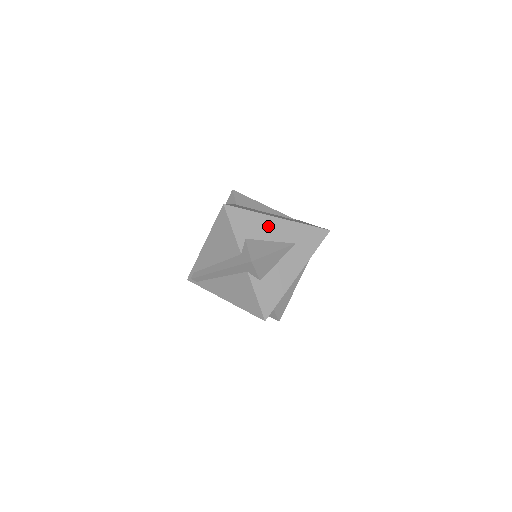
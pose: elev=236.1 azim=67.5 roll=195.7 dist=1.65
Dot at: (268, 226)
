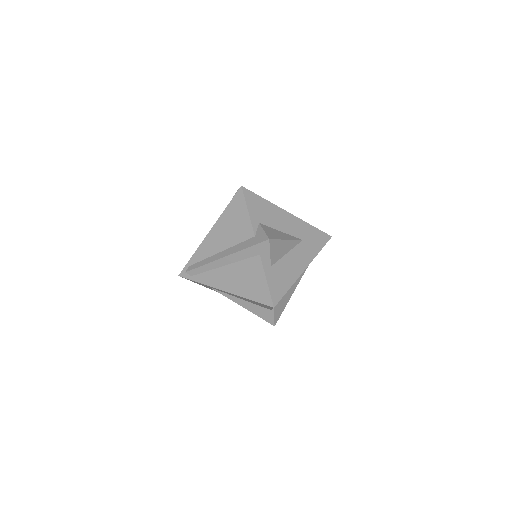
Dot at: (279, 217)
